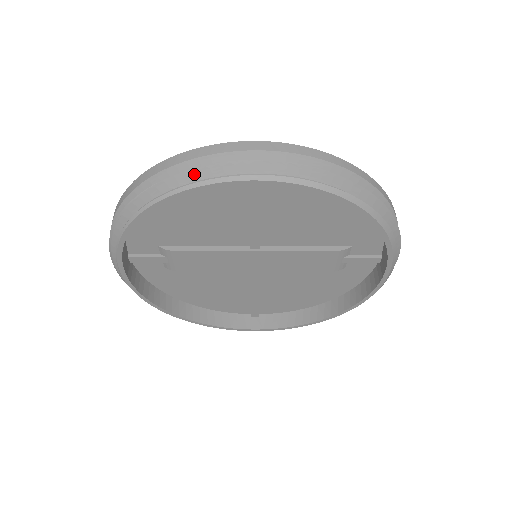
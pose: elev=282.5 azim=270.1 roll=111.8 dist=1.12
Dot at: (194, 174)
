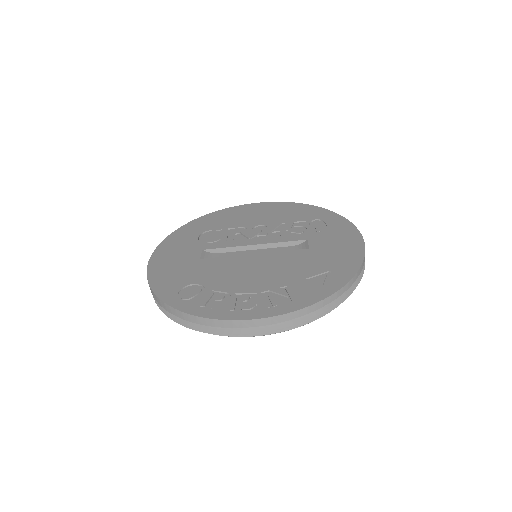
Dot at: (213, 333)
